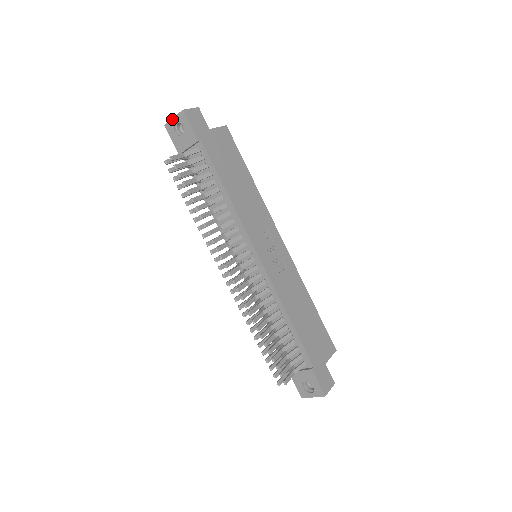
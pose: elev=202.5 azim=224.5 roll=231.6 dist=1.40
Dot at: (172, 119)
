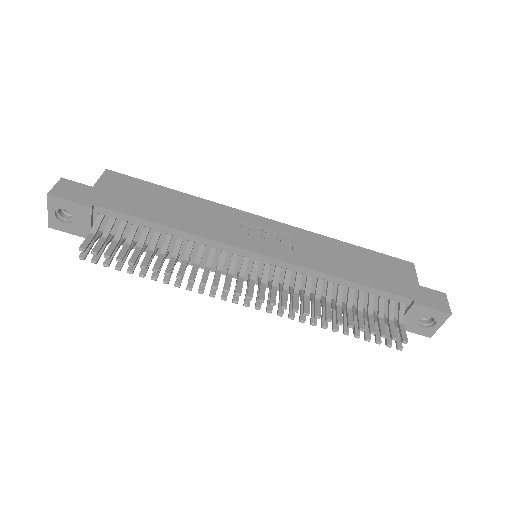
Dot at: (48, 214)
